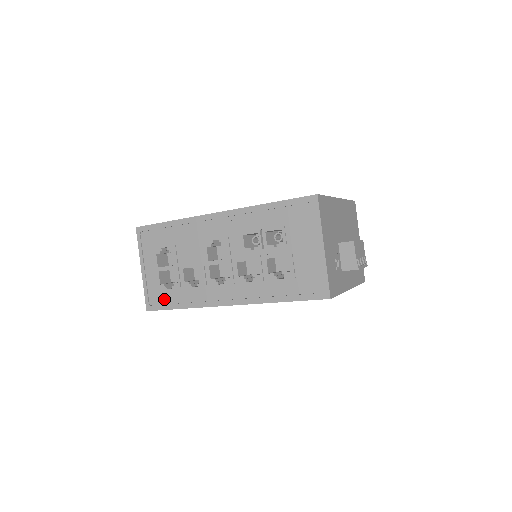
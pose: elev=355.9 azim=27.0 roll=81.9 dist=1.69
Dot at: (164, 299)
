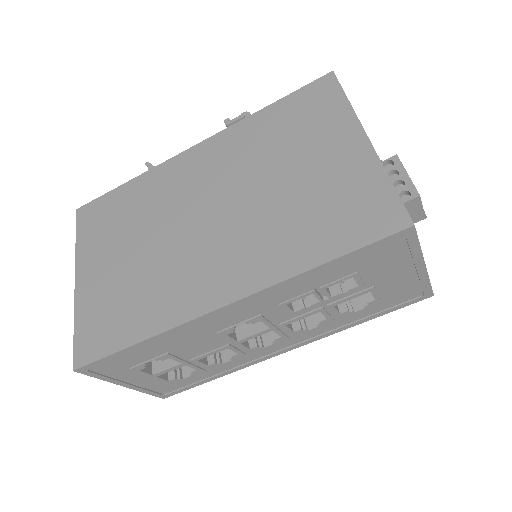
Dot at: (183, 384)
